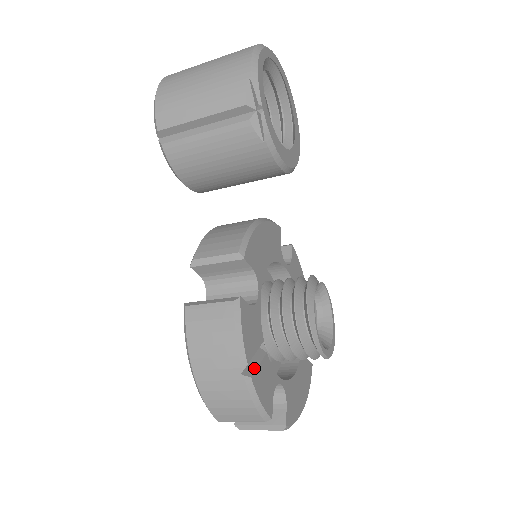
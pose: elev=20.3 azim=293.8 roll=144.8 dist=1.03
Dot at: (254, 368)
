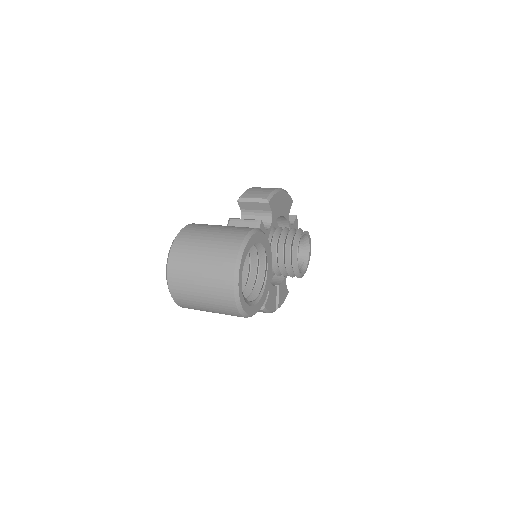
Dot at: (277, 302)
